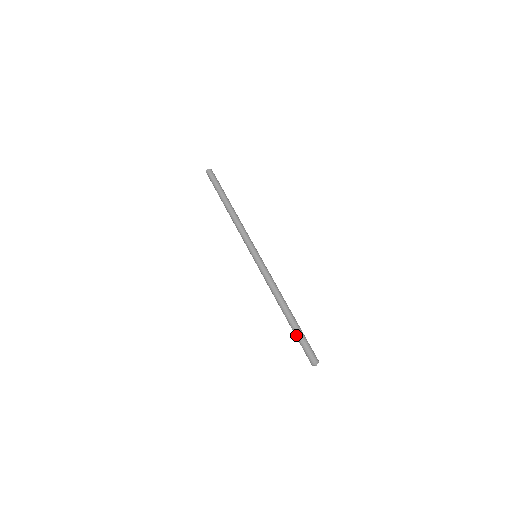
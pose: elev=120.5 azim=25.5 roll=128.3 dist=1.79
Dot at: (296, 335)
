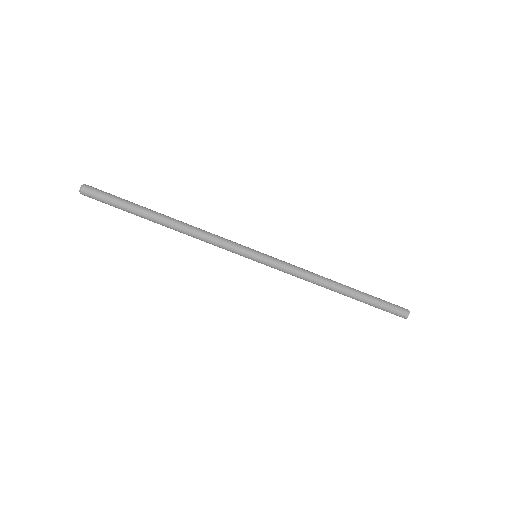
Dot at: (372, 304)
